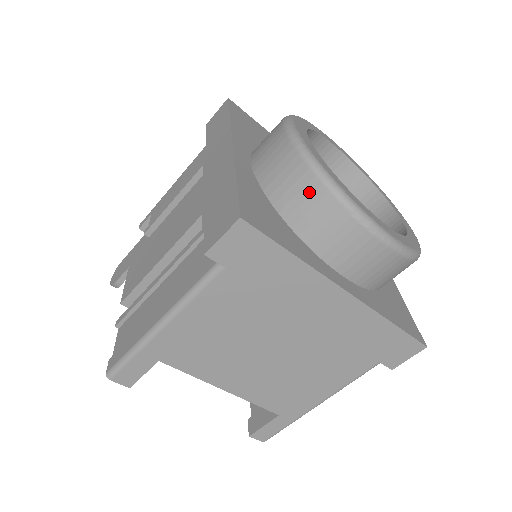
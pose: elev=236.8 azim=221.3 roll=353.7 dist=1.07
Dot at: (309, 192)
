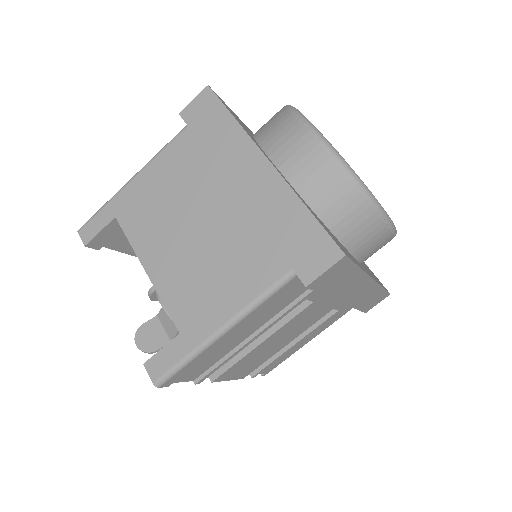
Dot at: (276, 116)
